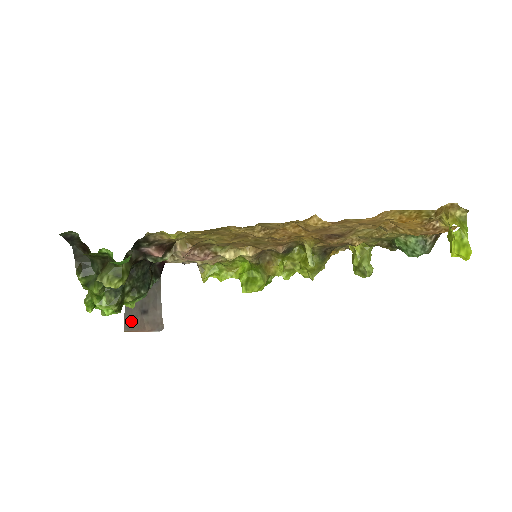
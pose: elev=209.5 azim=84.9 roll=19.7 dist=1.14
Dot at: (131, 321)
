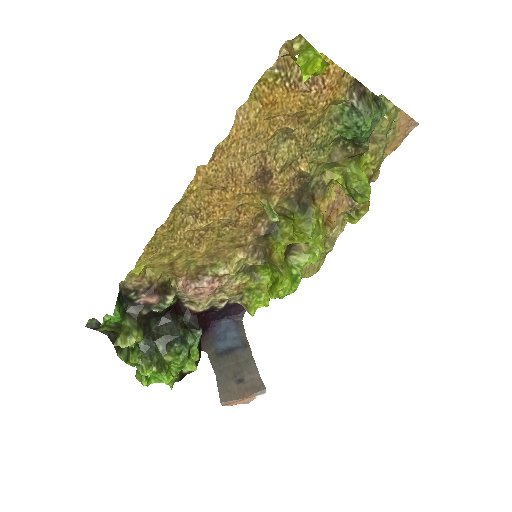
Dot at: (227, 393)
